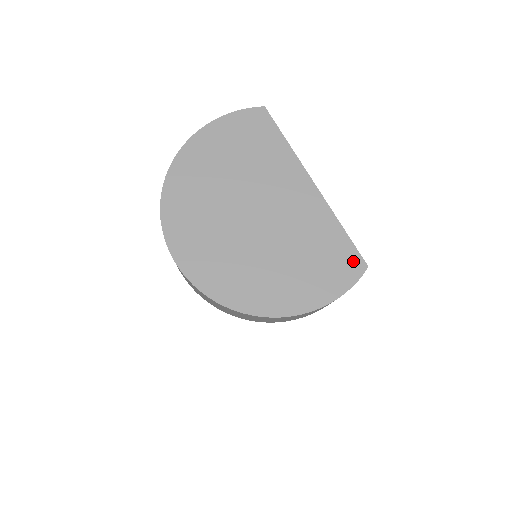
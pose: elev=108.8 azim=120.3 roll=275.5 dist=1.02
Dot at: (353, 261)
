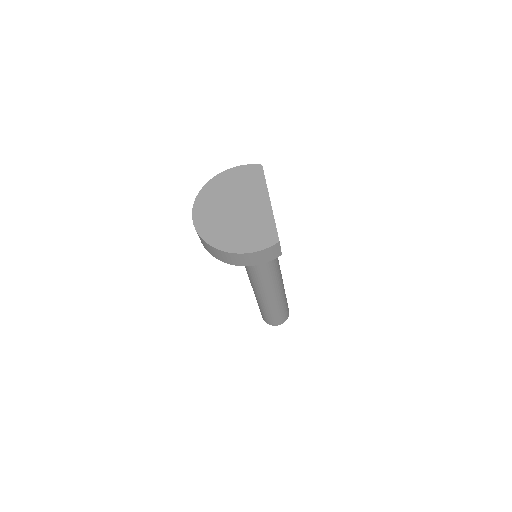
Dot at: (273, 237)
